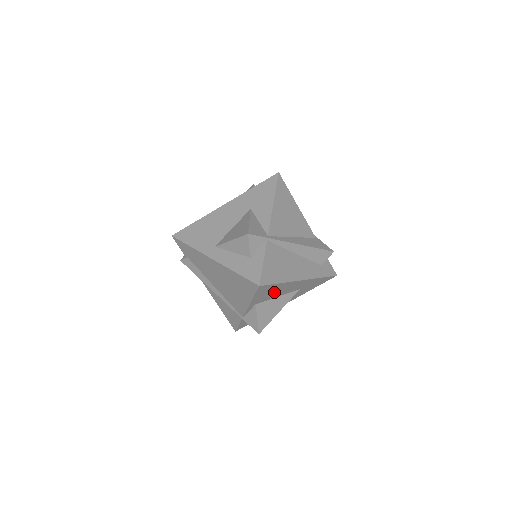
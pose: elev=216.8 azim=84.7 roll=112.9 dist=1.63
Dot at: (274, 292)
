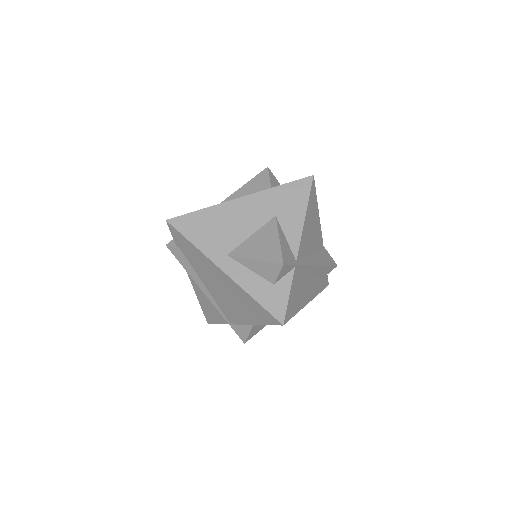
Dot at: occluded
